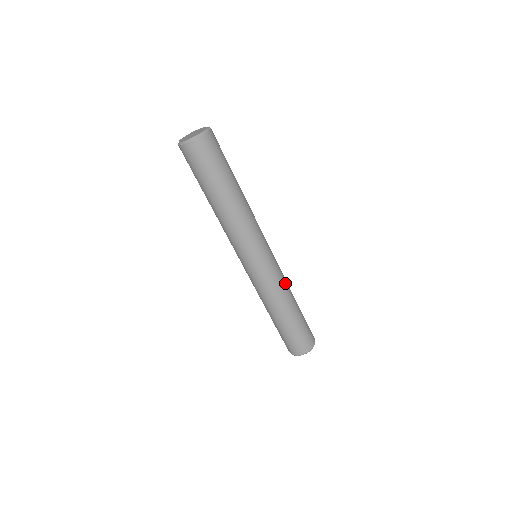
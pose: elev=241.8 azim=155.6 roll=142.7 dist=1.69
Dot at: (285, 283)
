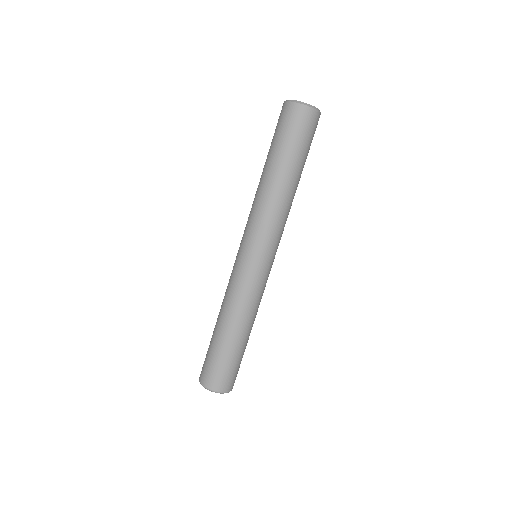
Dot at: occluded
